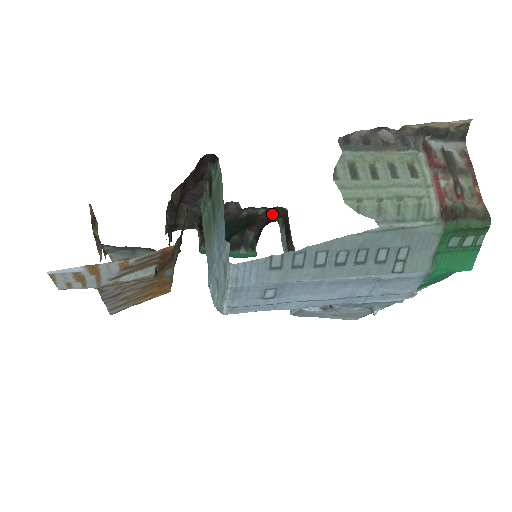
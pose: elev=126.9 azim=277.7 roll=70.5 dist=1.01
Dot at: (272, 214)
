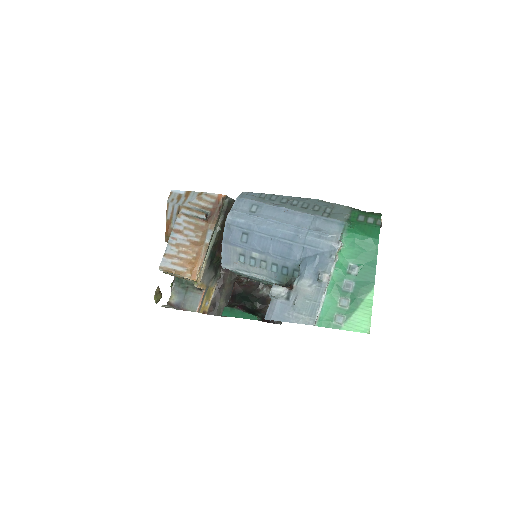
Dot at: occluded
